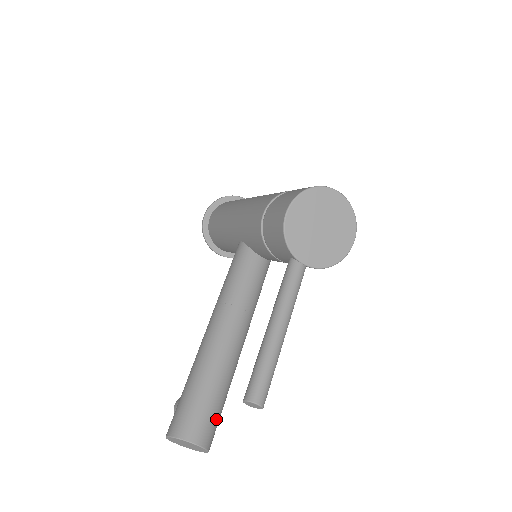
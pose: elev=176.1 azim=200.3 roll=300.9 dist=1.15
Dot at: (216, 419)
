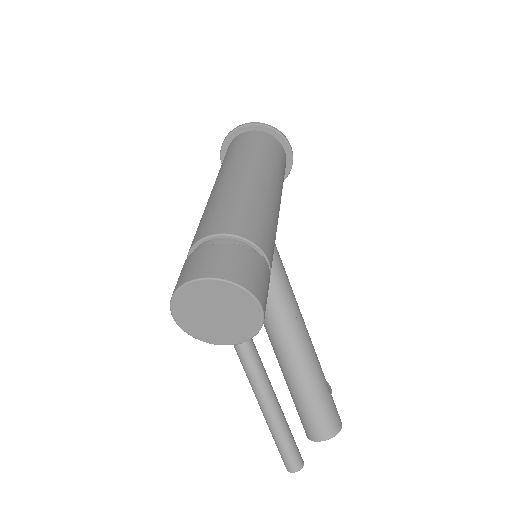
Dot at: (324, 415)
